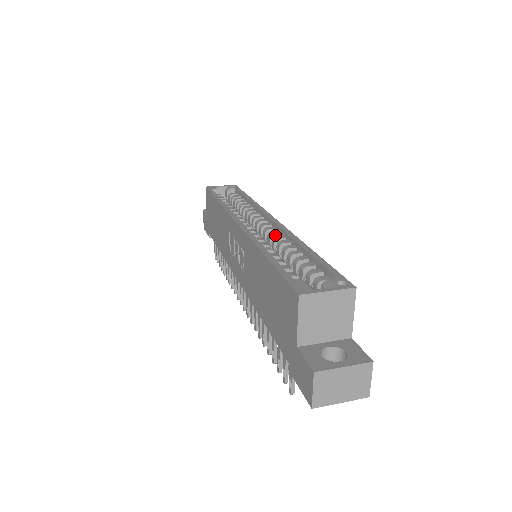
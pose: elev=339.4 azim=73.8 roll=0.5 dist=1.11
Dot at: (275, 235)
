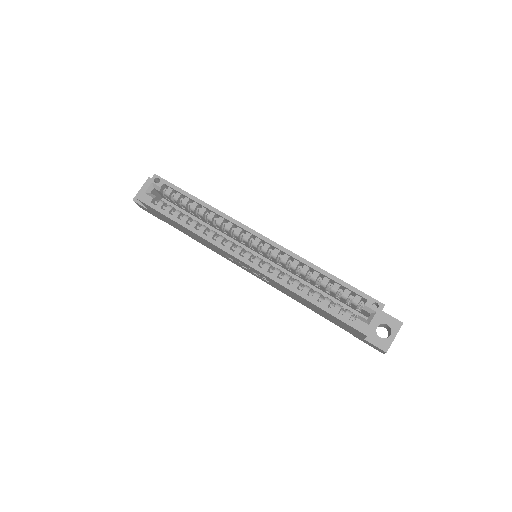
Dot at: (277, 255)
